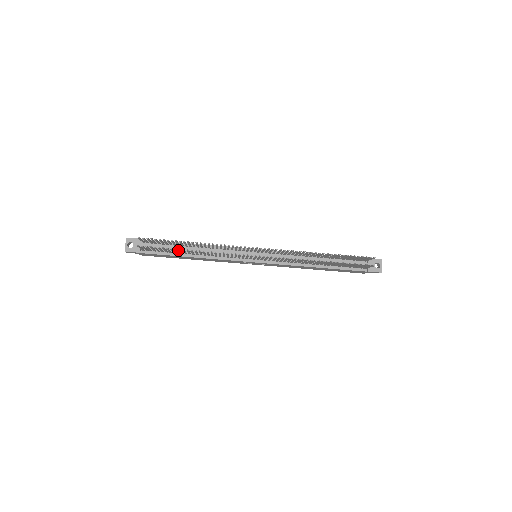
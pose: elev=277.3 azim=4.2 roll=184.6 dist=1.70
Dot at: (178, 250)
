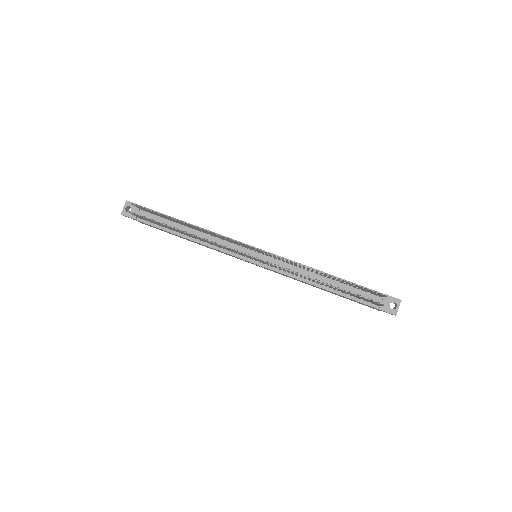
Dot at: (175, 227)
